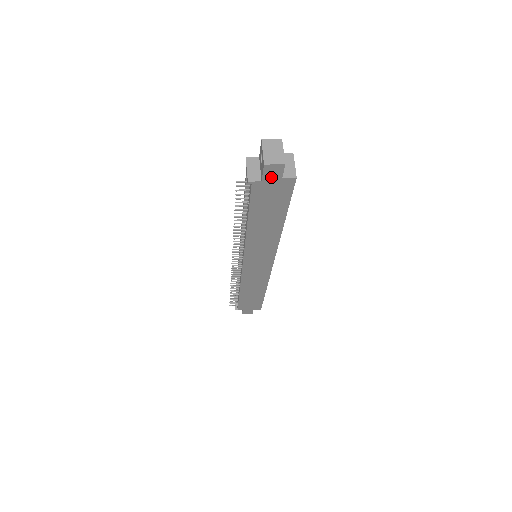
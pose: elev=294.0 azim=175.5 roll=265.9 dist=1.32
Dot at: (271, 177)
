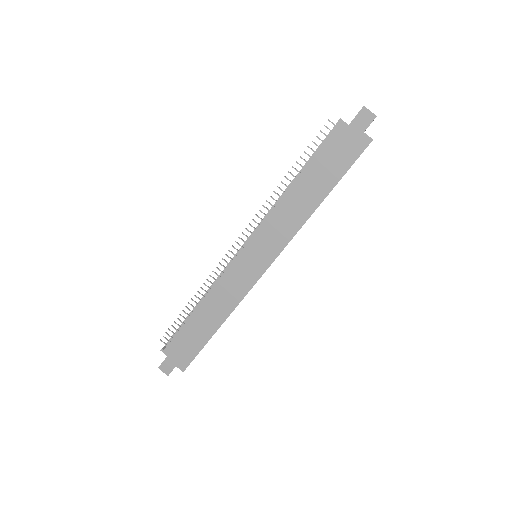
Dot at: (358, 125)
